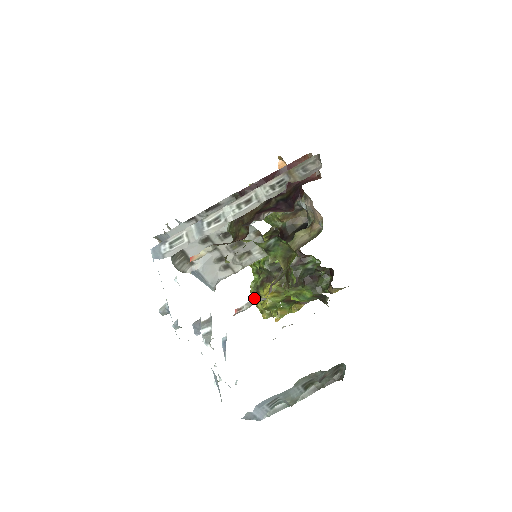
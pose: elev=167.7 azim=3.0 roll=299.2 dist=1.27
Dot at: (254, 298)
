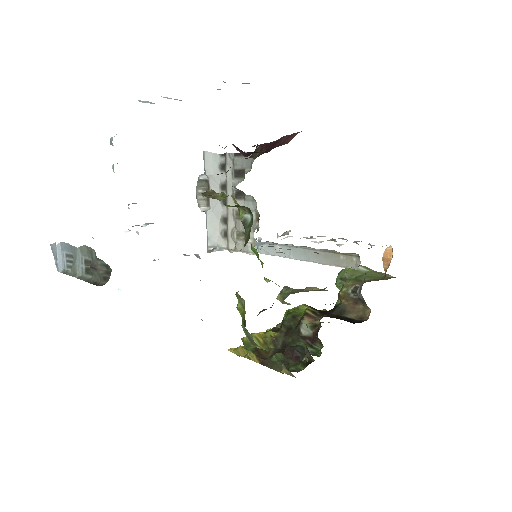
Dot at: occluded
